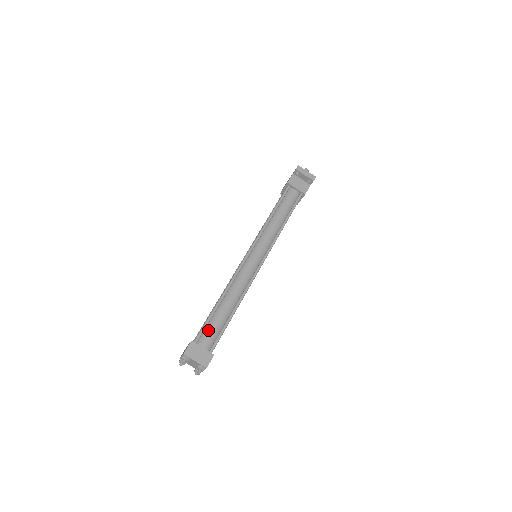
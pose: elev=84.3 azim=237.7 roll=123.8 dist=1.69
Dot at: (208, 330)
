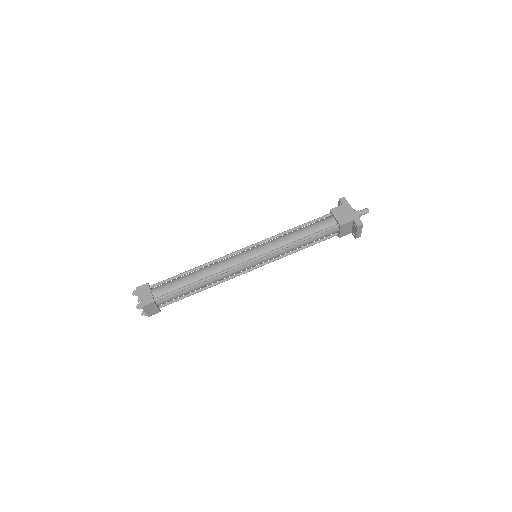
Dot at: (172, 296)
